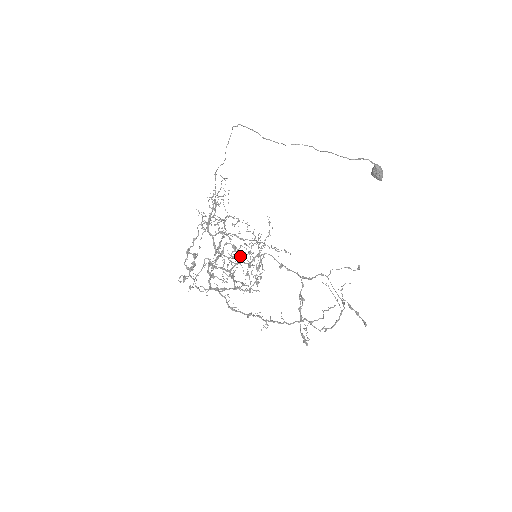
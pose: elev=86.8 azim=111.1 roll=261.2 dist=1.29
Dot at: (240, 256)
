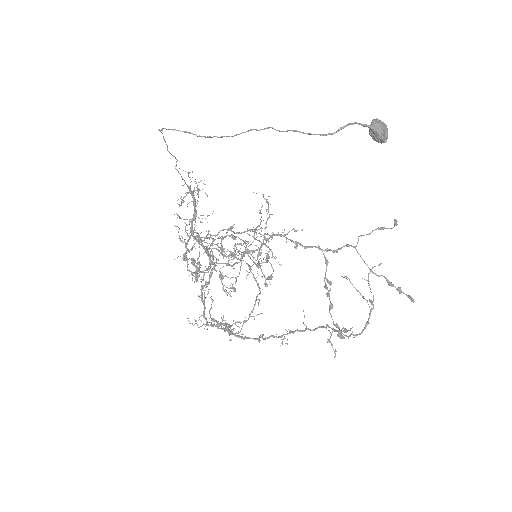
Dot at: occluded
